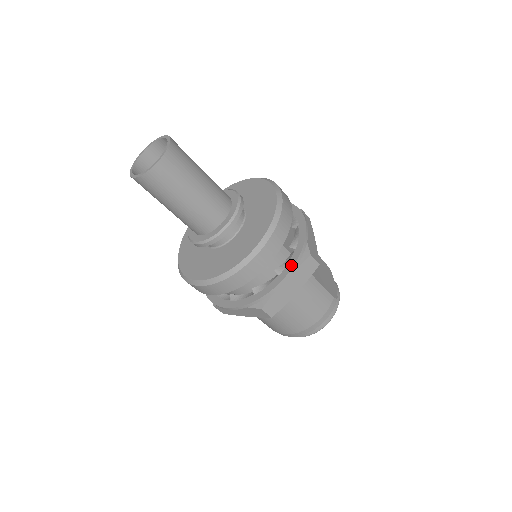
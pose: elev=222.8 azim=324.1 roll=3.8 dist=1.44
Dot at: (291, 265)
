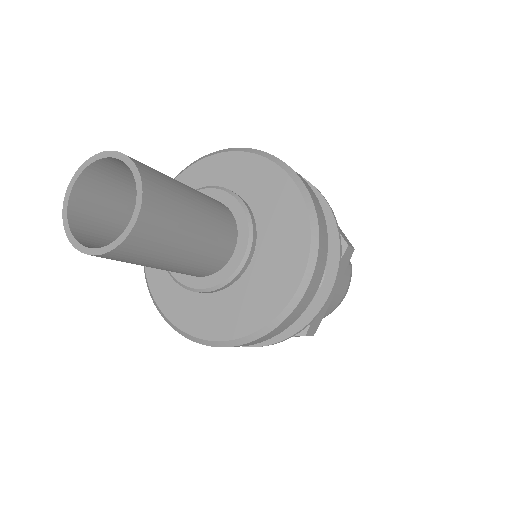
Dot at: (333, 270)
